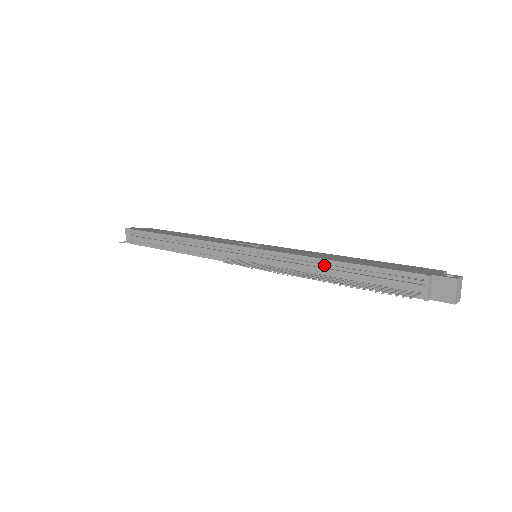
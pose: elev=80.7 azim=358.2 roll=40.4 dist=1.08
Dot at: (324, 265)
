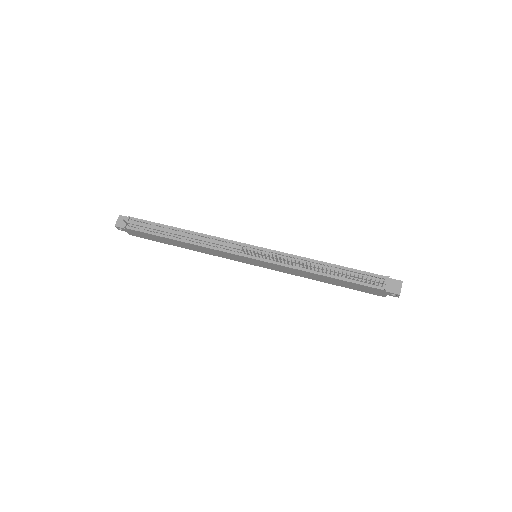
Dot at: (319, 264)
